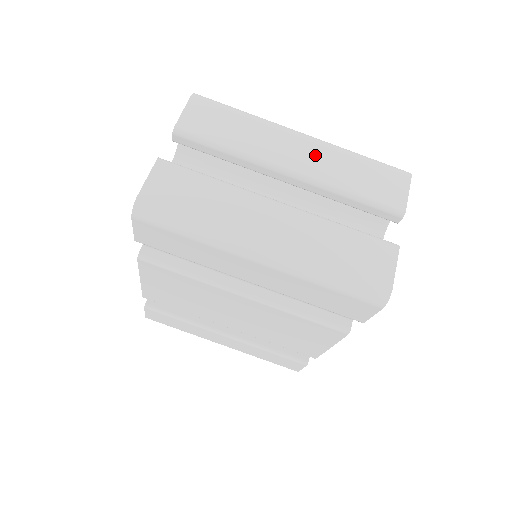
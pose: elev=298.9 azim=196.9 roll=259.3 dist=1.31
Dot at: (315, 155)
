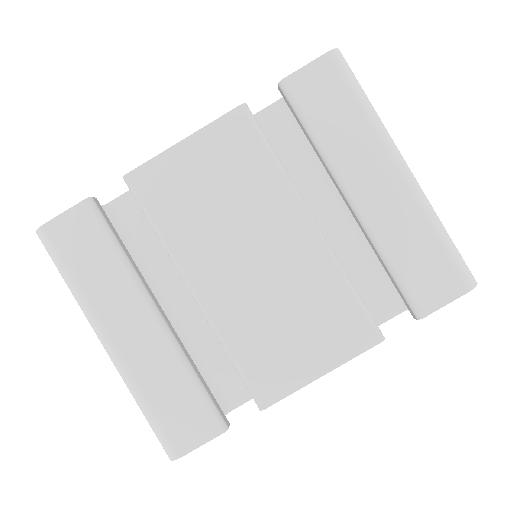
Dot at: occluded
